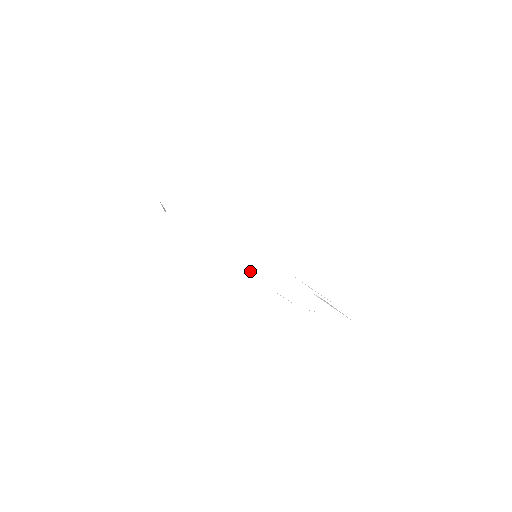
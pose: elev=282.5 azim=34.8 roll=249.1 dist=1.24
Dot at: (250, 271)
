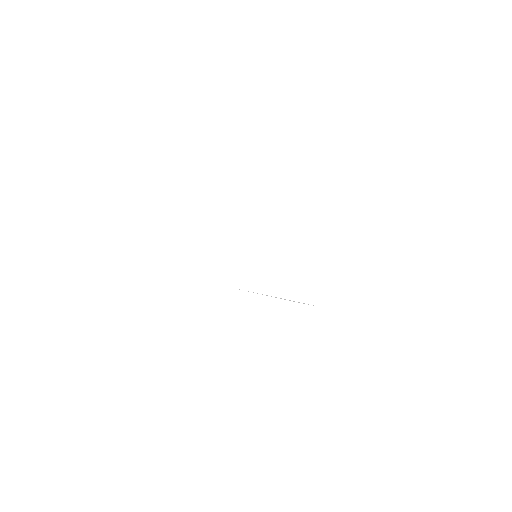
Dot at: occluded
